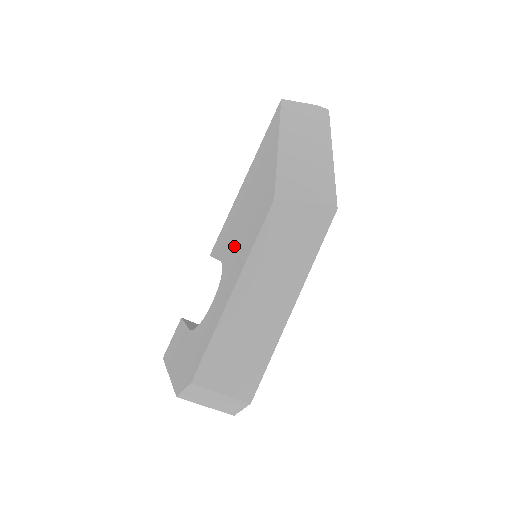
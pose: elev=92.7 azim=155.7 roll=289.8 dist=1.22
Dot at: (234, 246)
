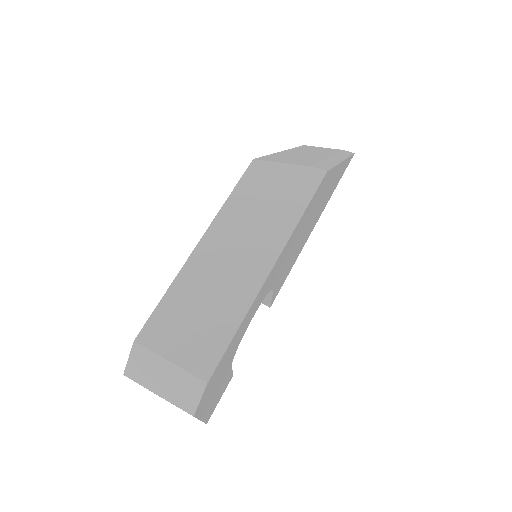
Dot at: occluded
